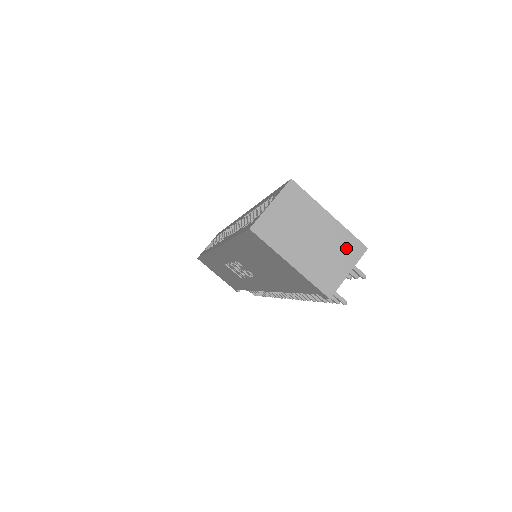
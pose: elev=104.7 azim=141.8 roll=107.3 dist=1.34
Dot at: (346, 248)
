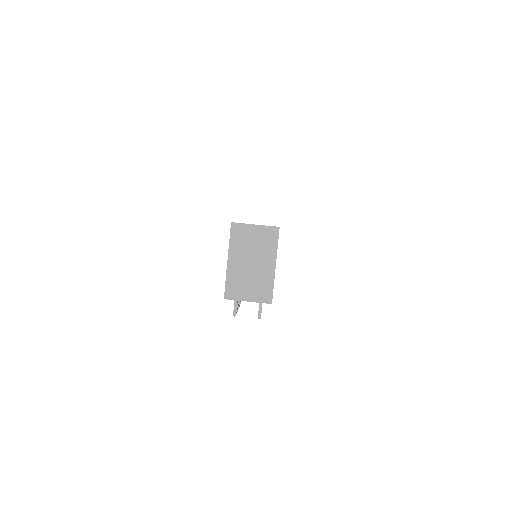
Dot at: (262, 289)
